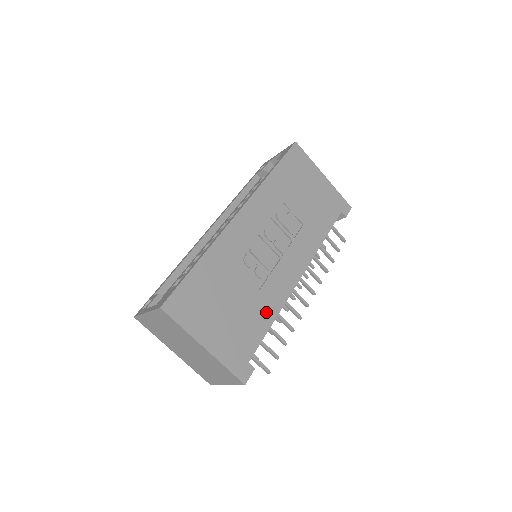
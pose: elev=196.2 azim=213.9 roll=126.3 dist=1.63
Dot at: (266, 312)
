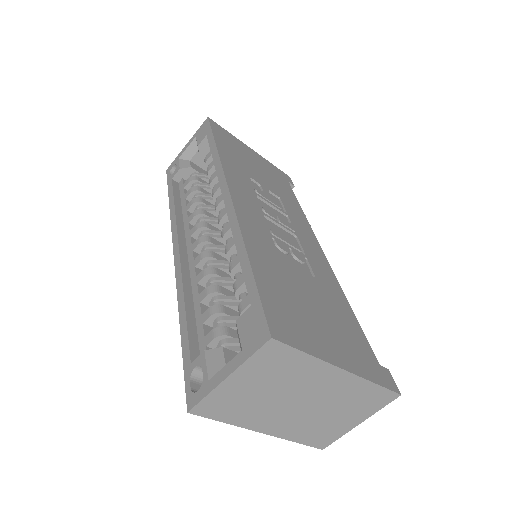
Dot at: (338, 299)
